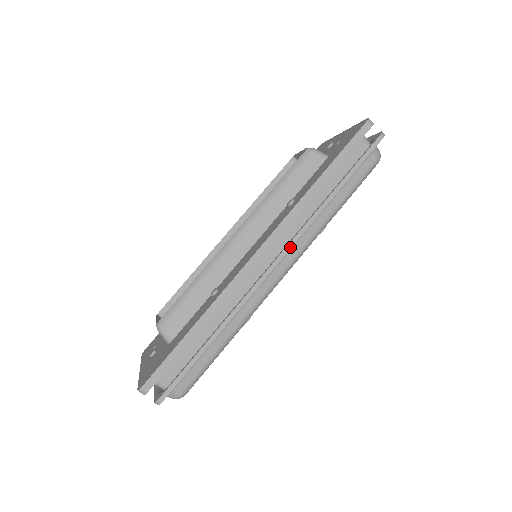
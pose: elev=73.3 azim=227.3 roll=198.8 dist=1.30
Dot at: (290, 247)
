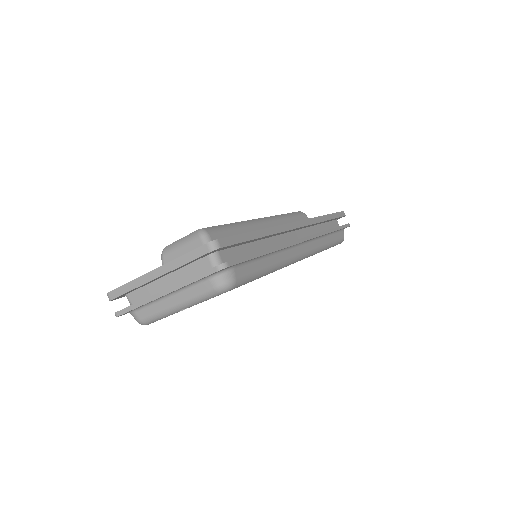
Dot at: (313, 237)
